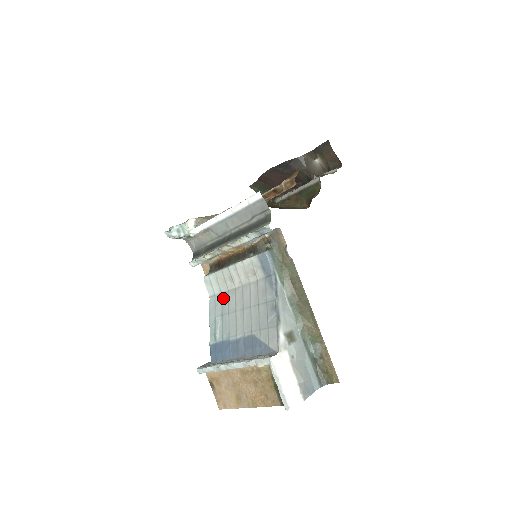
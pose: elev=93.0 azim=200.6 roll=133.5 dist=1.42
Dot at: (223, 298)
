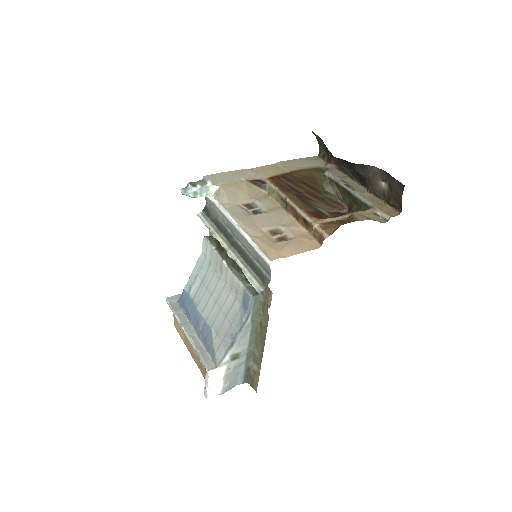
Dot at: (209, 270)
